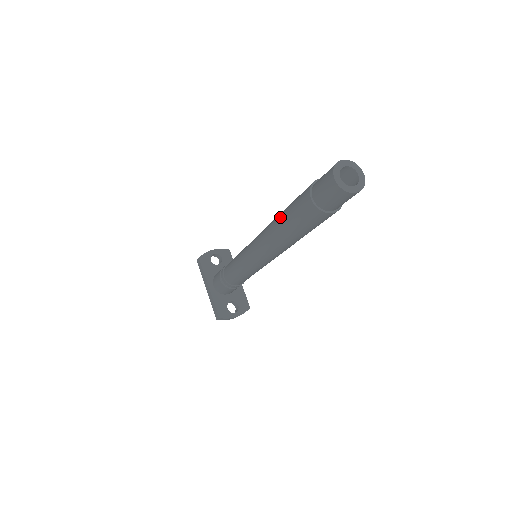
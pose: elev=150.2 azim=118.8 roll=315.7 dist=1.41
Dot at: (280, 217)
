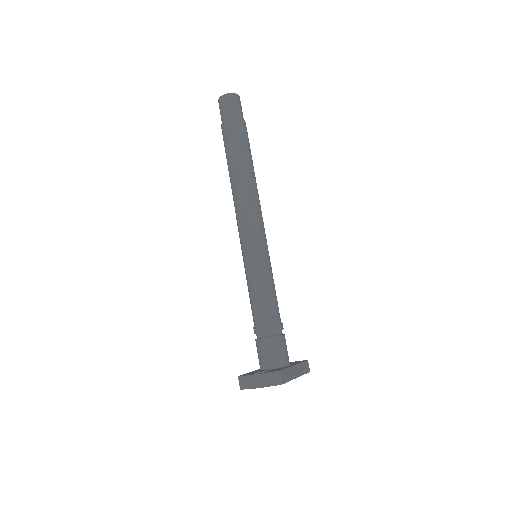
Dot at: occluded
